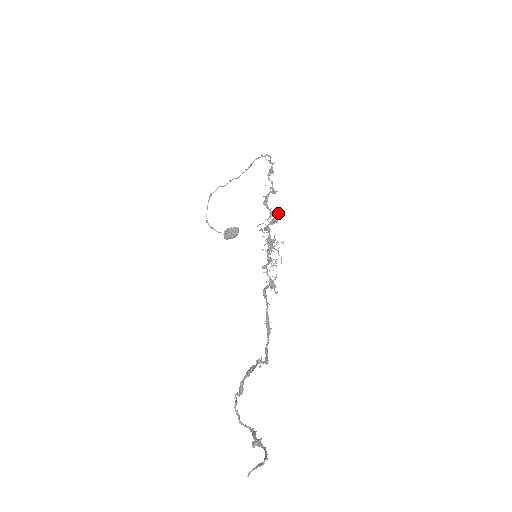
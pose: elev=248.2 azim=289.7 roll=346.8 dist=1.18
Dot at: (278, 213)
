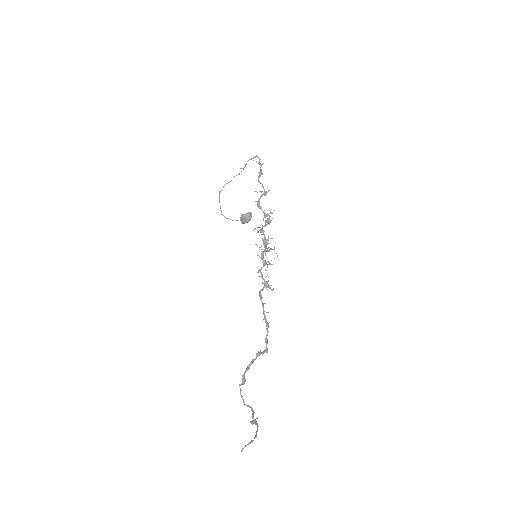
Dot at: (271, 213)
